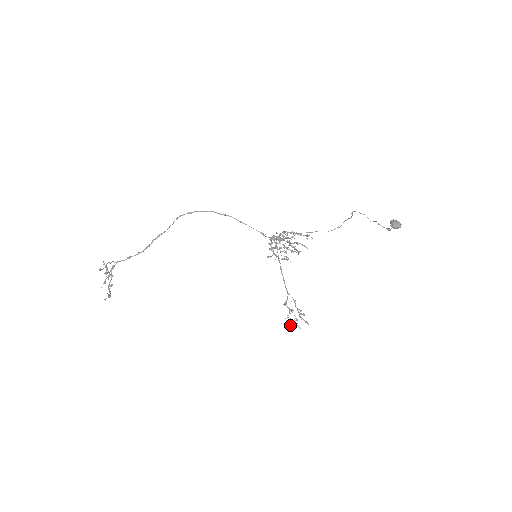
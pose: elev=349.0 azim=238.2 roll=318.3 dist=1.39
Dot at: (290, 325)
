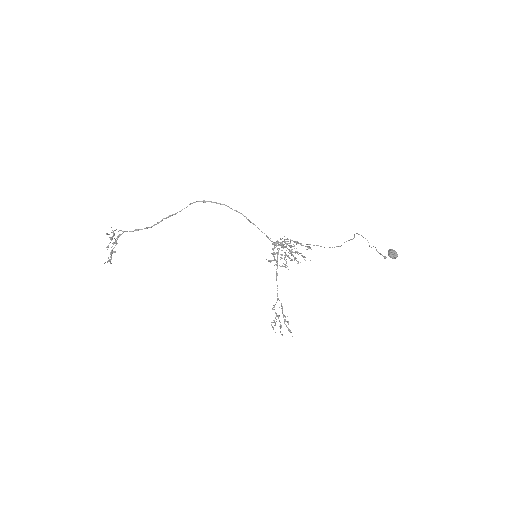
Dot at: occluded
